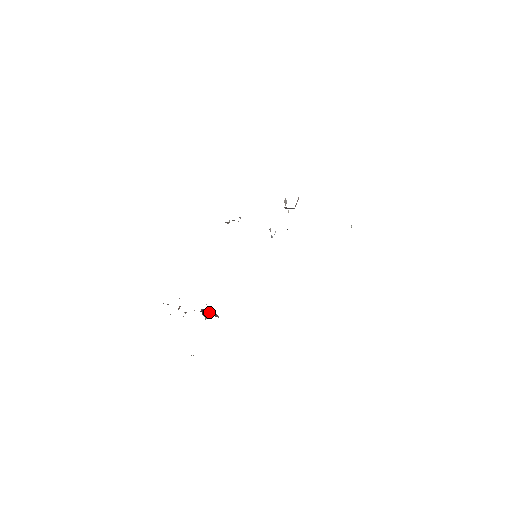
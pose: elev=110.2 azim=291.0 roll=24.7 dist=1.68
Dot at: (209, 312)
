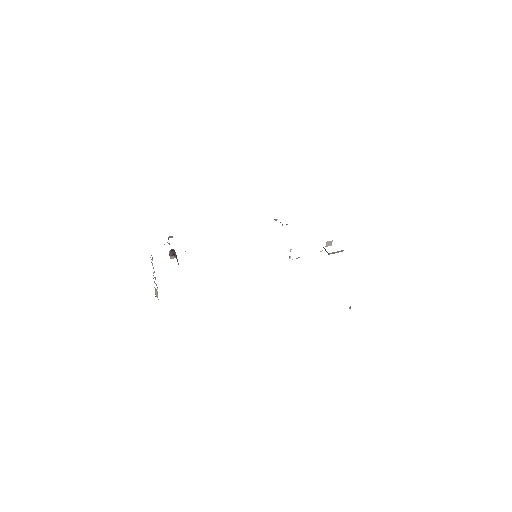
Dot at: occluded
